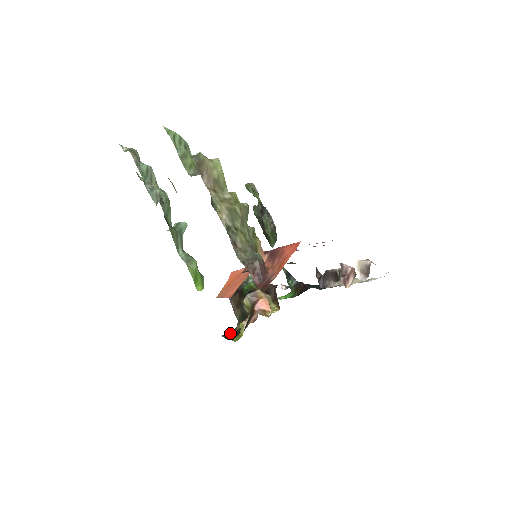
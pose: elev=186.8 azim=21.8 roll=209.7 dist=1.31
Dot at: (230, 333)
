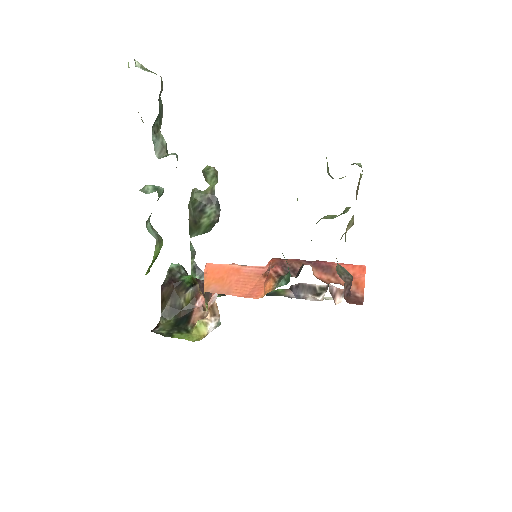
Dot at: (156, 328)
